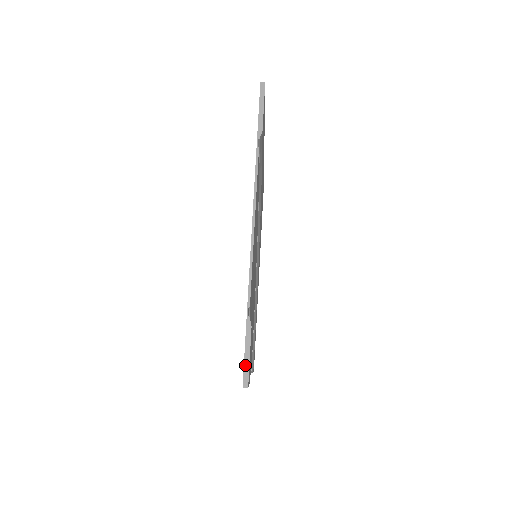
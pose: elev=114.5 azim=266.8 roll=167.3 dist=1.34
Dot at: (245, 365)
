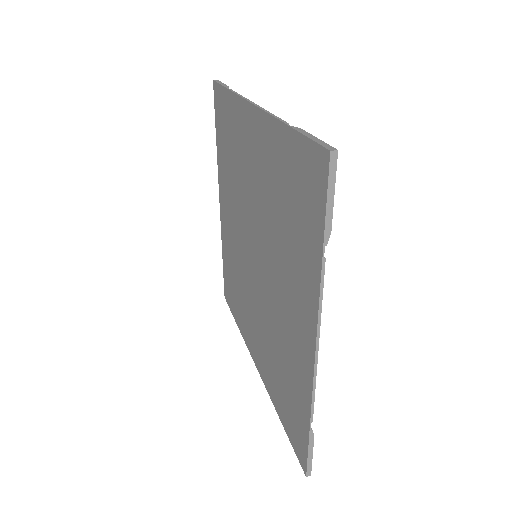
Dot at: (318, 142)
